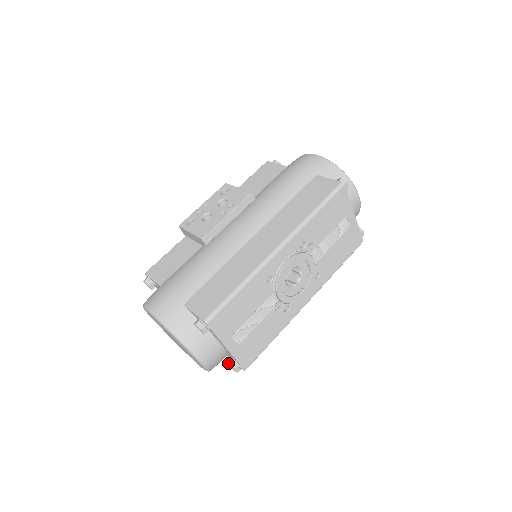
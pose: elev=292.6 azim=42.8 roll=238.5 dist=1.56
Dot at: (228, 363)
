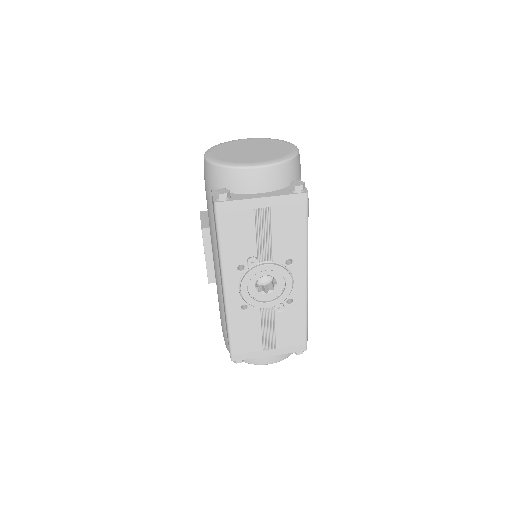
Dot at: occluded
